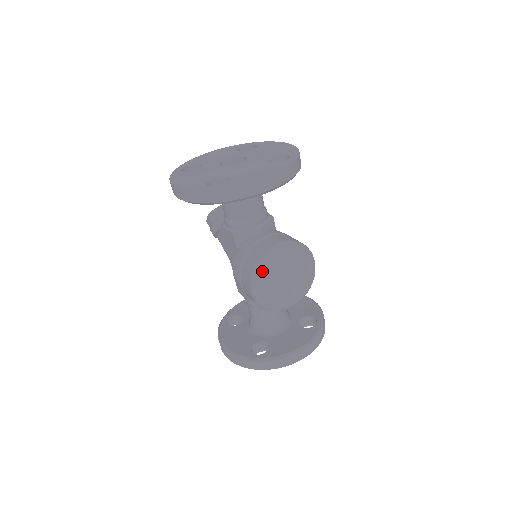
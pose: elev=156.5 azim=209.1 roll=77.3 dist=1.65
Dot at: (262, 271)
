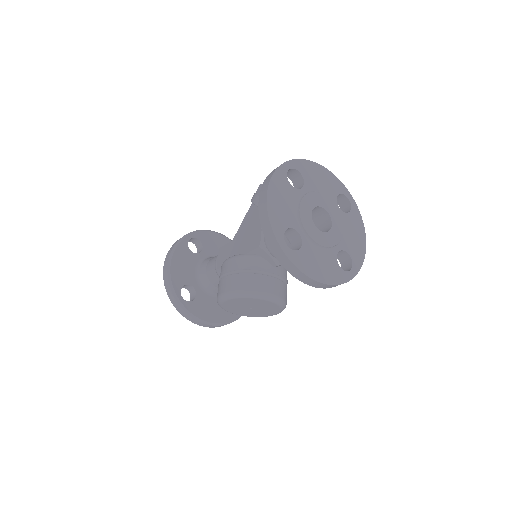
Dot at: (244, 298)
